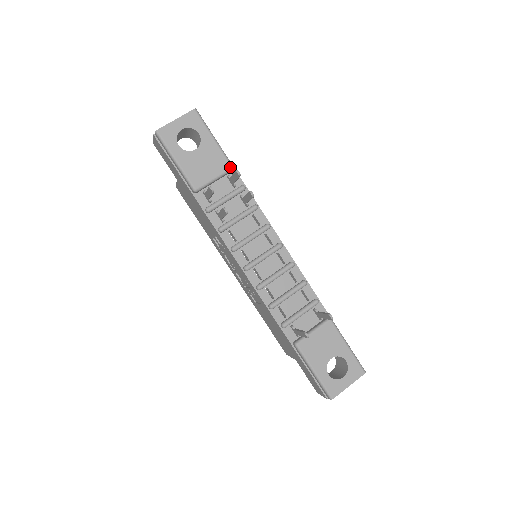
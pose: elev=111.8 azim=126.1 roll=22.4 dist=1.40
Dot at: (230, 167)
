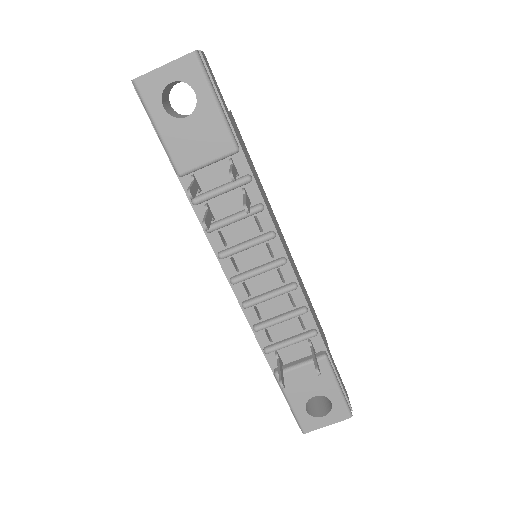
Dot at: (233, 149)
